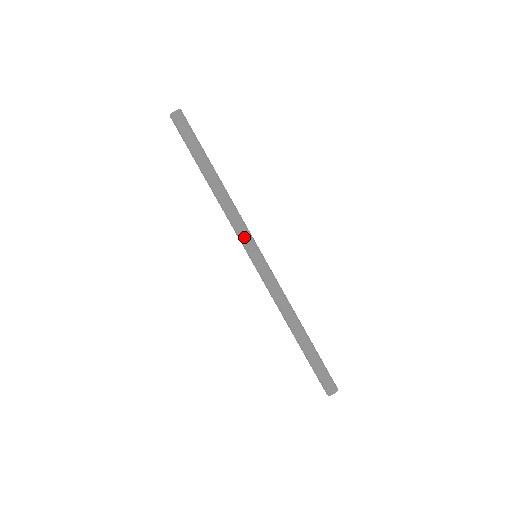
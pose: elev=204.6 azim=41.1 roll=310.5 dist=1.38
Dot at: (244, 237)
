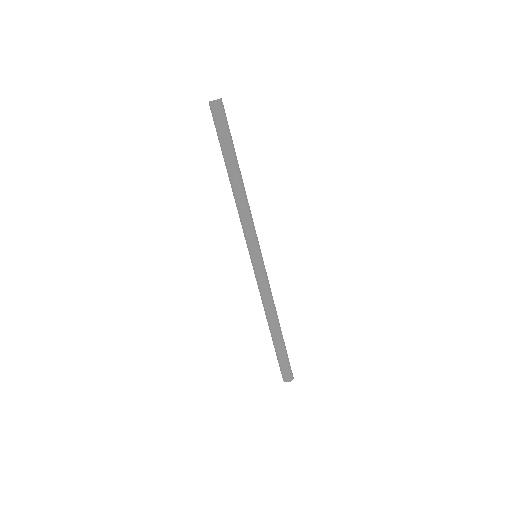
Dot at: (254, 237)
